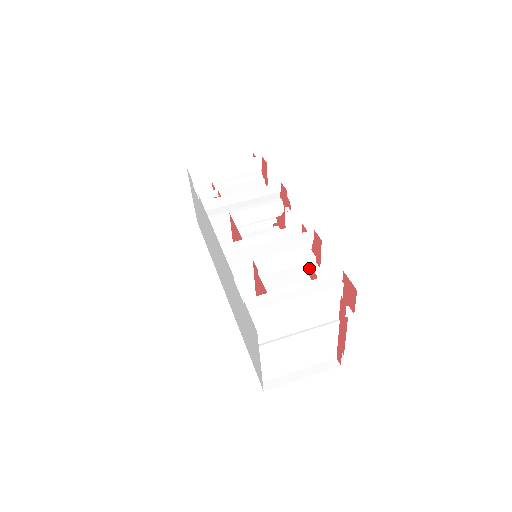
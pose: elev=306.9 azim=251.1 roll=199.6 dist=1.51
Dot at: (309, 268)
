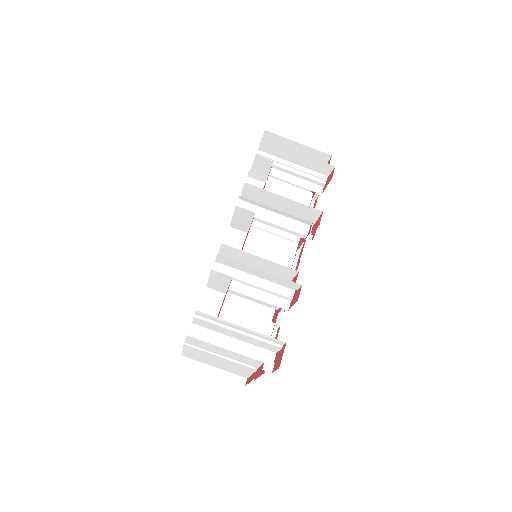
Dot at: (281, 304)
